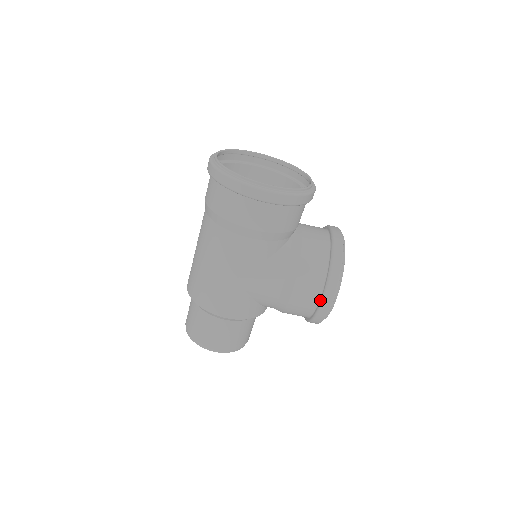
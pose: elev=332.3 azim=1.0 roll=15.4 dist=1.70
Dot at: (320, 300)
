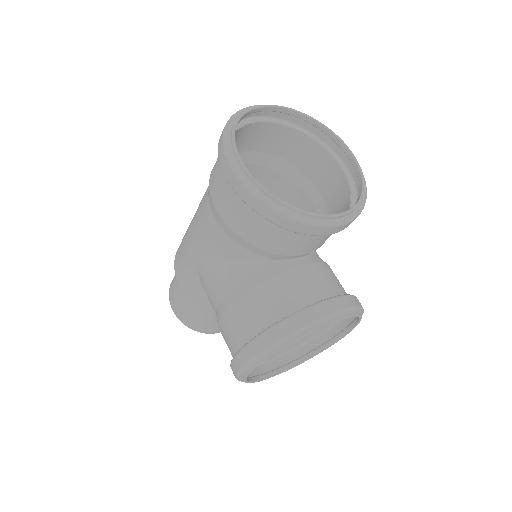
Dot at: (236, 353)
